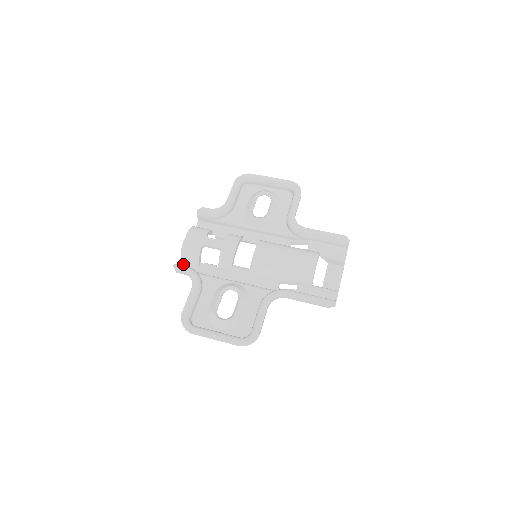
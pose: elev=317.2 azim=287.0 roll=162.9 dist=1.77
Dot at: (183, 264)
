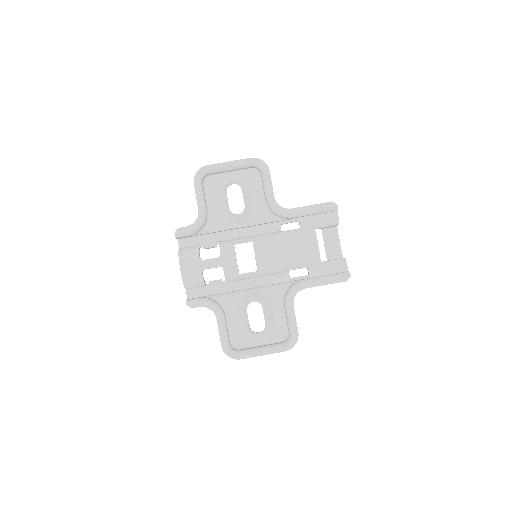
Dot at: (190, 293)
